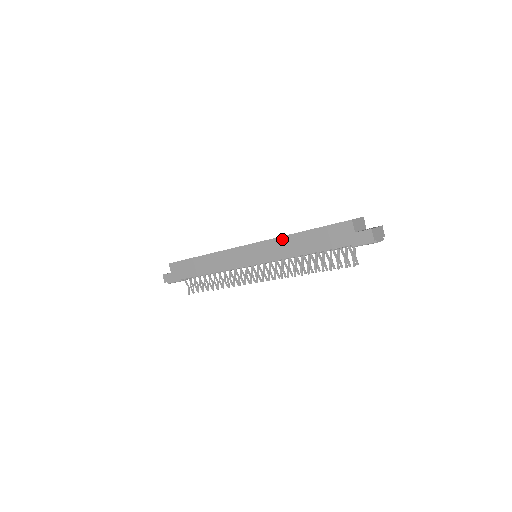
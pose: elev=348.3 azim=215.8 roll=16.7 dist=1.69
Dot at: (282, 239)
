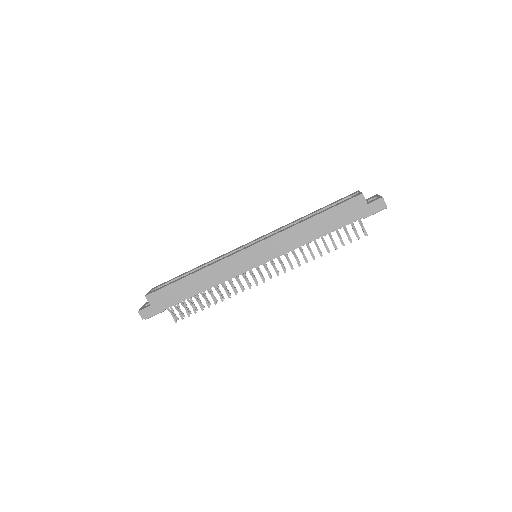
Dot at: (292, 229)
